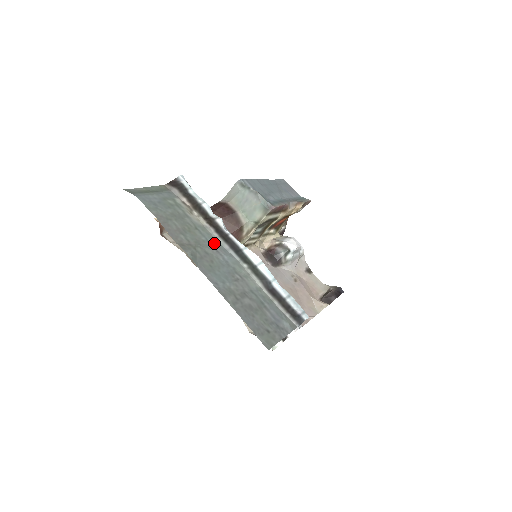
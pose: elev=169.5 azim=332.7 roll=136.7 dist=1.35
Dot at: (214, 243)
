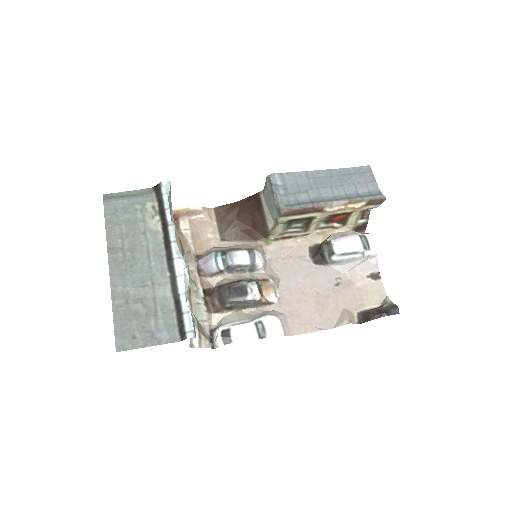
Dot at: (154, 248)
